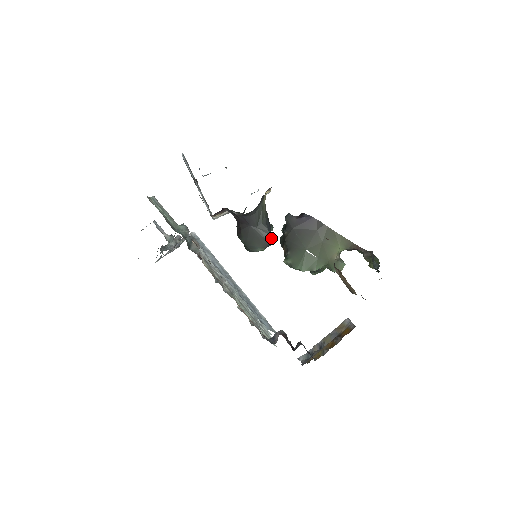
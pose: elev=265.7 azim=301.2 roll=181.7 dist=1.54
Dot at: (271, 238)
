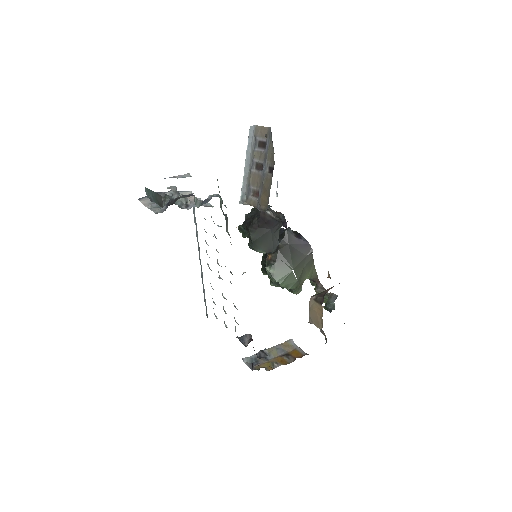
Dot at: (277, 247)
